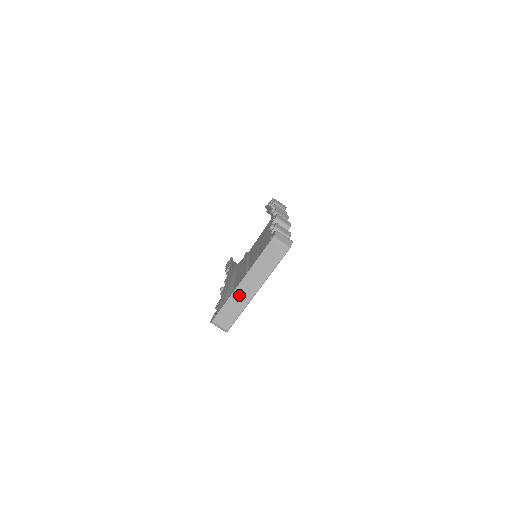
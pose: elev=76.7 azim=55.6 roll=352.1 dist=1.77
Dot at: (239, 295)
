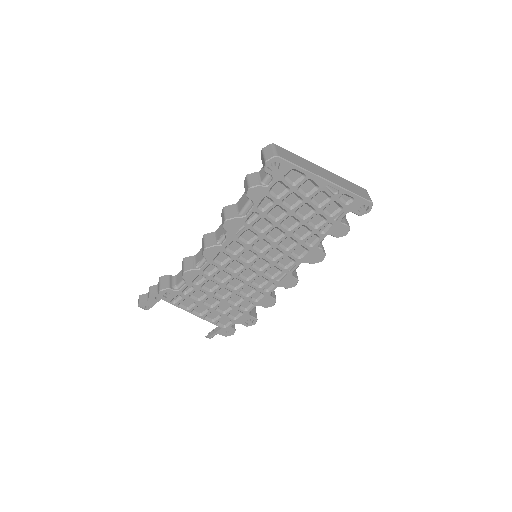
Dot at: (313, 166)
